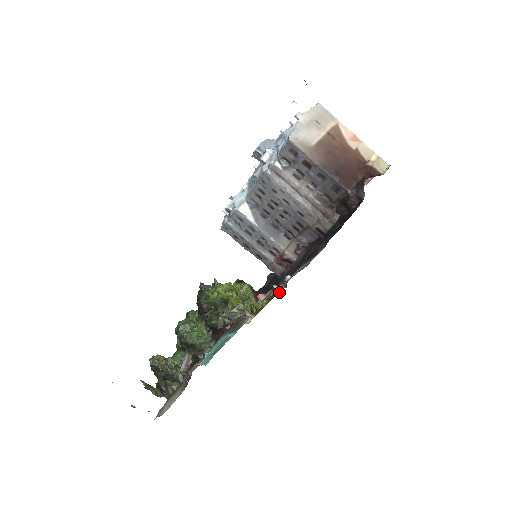
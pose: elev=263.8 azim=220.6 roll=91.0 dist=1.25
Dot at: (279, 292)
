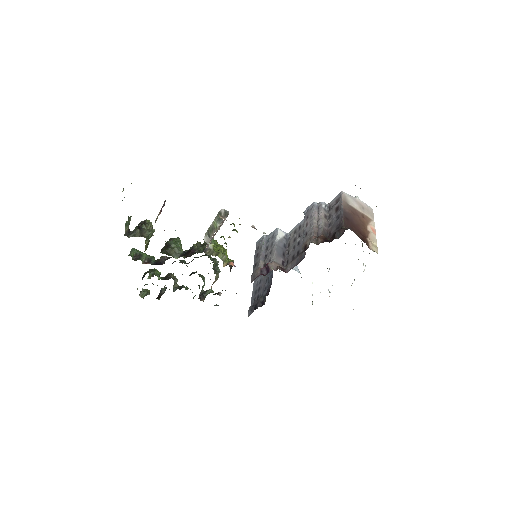
Dot at: occluded
